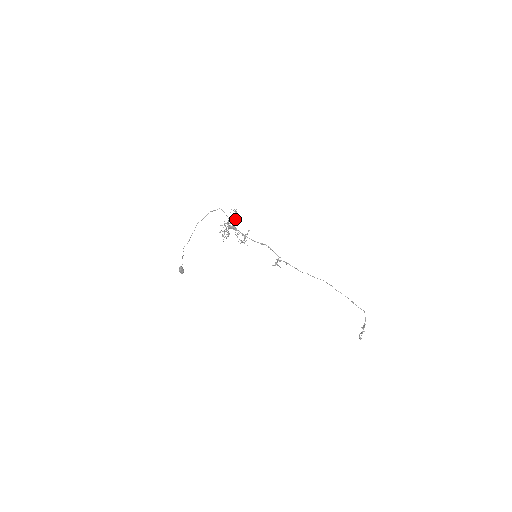
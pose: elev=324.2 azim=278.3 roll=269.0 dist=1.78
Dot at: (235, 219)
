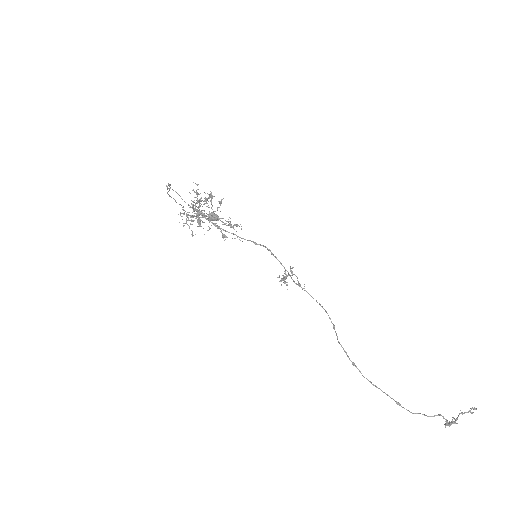
Dot at: occluded
